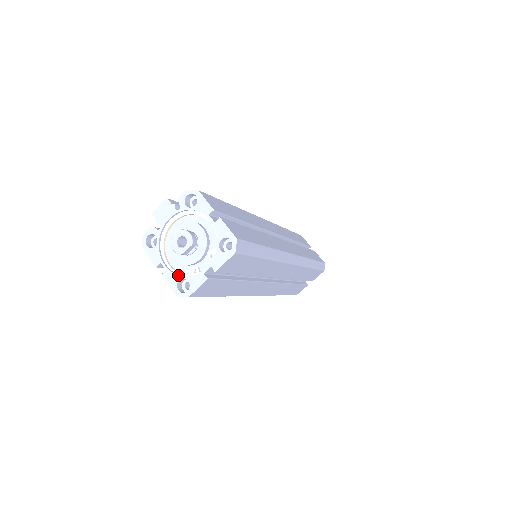
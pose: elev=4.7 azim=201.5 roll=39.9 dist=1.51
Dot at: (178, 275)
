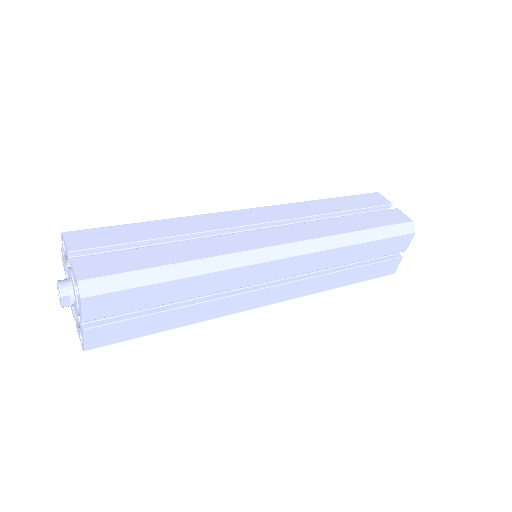
Dot at: (78, 327)
